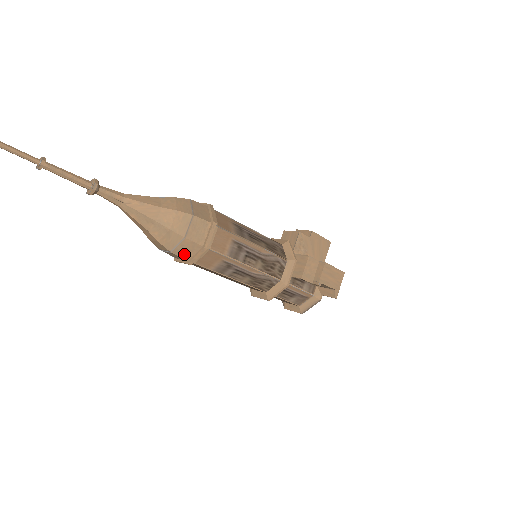
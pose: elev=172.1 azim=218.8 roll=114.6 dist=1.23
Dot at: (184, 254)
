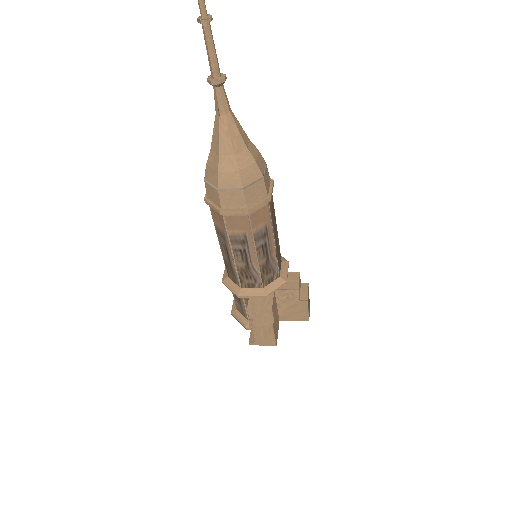
Dot at: (209, 193)
